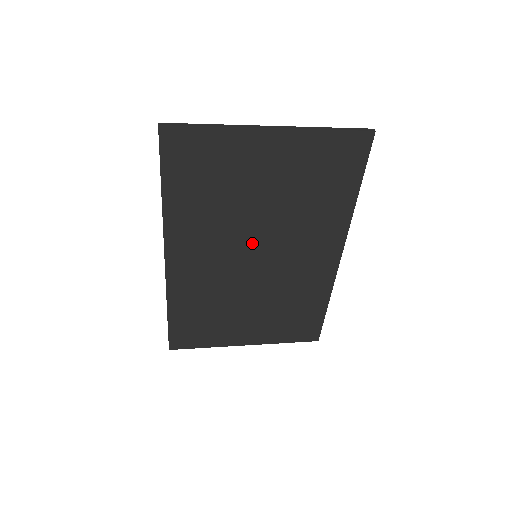
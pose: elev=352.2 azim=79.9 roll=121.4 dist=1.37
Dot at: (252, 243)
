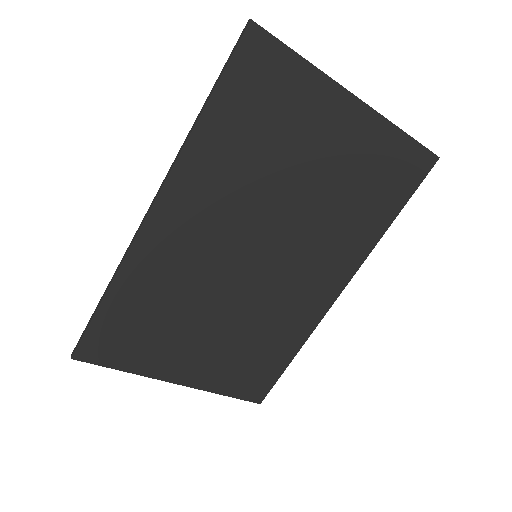
Dot at: (263, 235)
